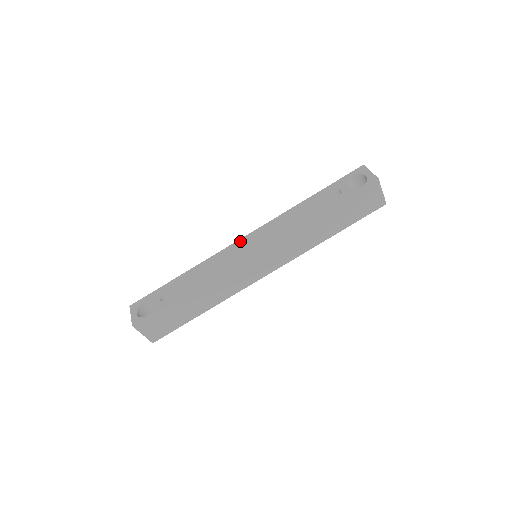
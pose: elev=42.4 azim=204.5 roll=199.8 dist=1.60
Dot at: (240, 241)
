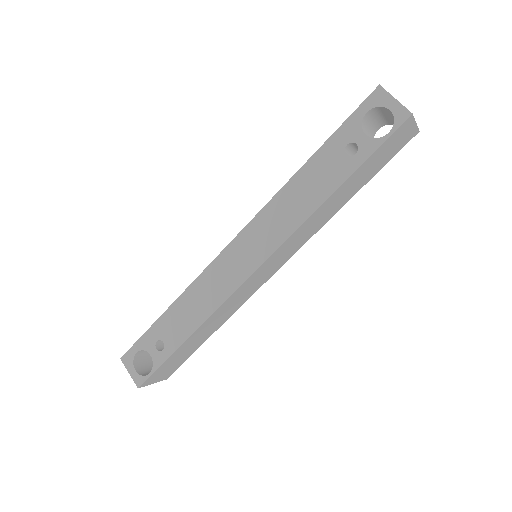
Dot at: (229, 248)
